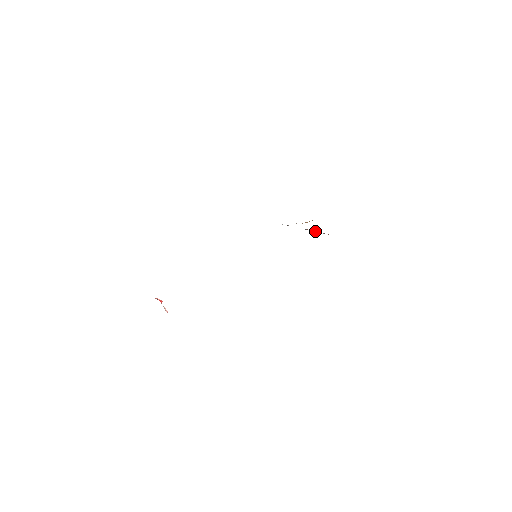
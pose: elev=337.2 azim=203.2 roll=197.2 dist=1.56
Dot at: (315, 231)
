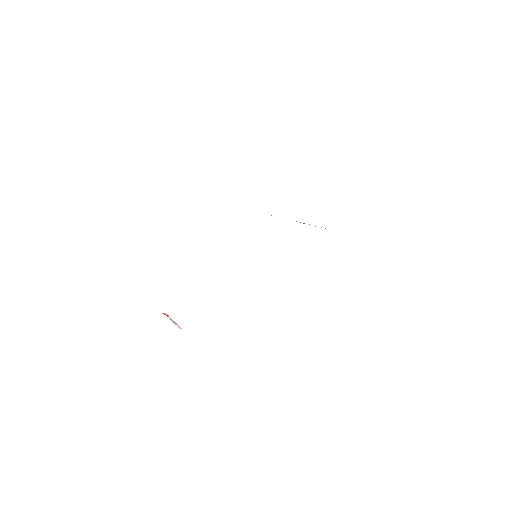
Dot at: occluded
